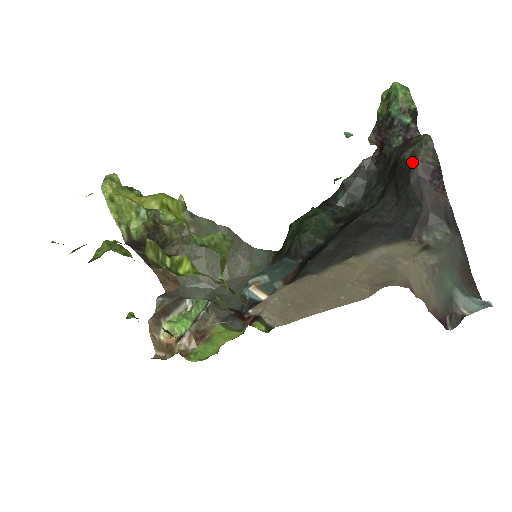
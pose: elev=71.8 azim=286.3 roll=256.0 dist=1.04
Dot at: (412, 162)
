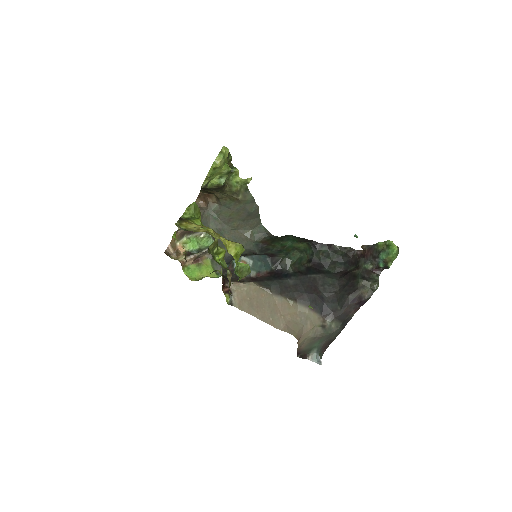
Dot at: (359, 289)
